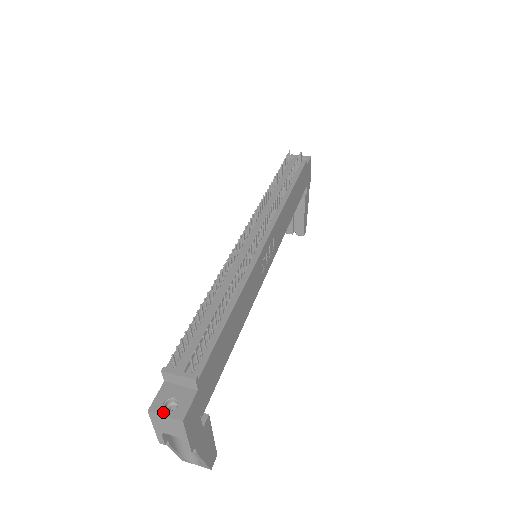
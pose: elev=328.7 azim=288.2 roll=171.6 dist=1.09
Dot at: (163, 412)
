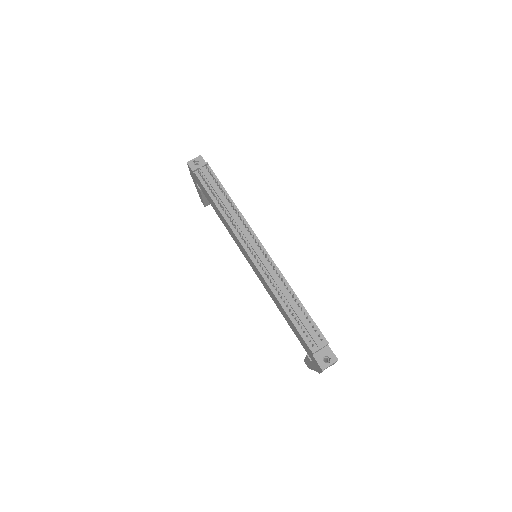
Dot at: (328, 365)
